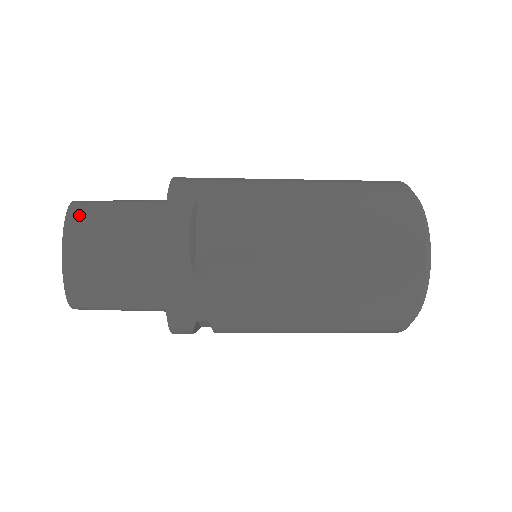
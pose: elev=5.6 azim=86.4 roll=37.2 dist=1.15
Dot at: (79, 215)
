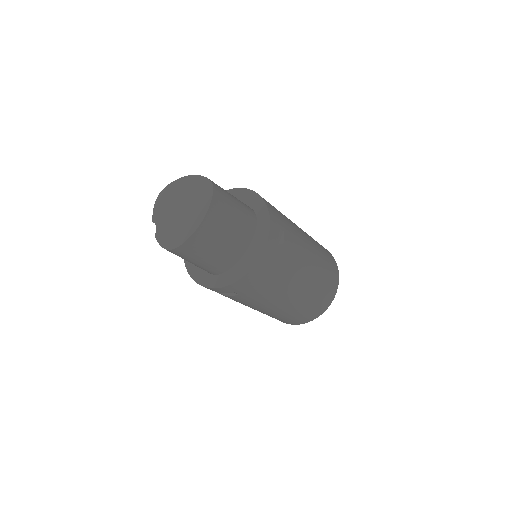
Dot at: (219, 200)
